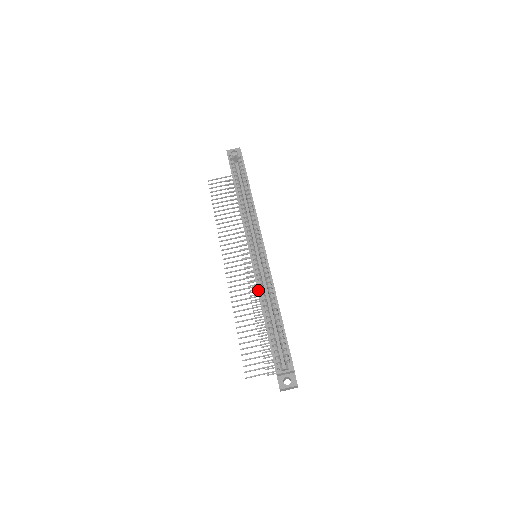
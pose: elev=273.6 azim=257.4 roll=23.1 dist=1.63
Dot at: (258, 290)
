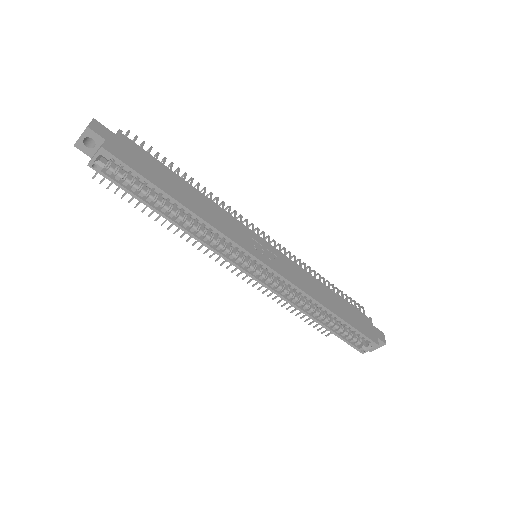
Dot at: (294, 307)
